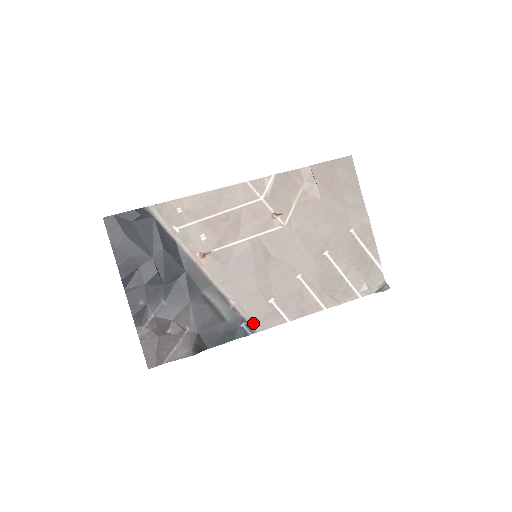
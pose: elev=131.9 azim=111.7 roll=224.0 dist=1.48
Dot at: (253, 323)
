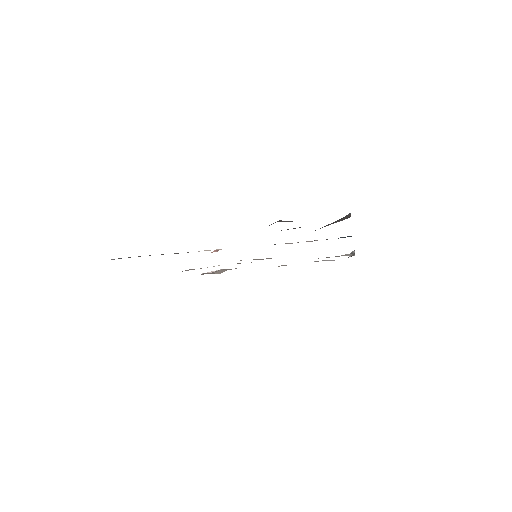
Dot at: occluded
